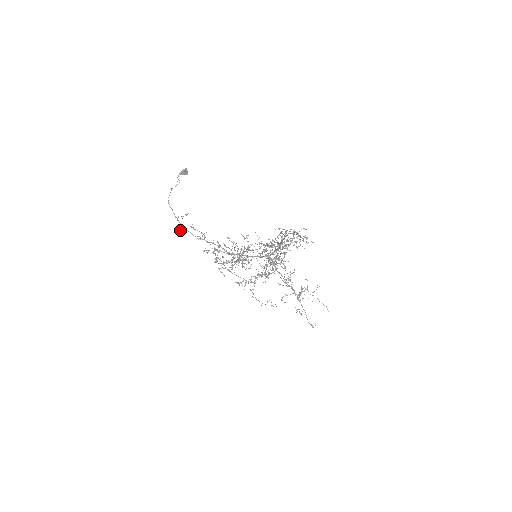
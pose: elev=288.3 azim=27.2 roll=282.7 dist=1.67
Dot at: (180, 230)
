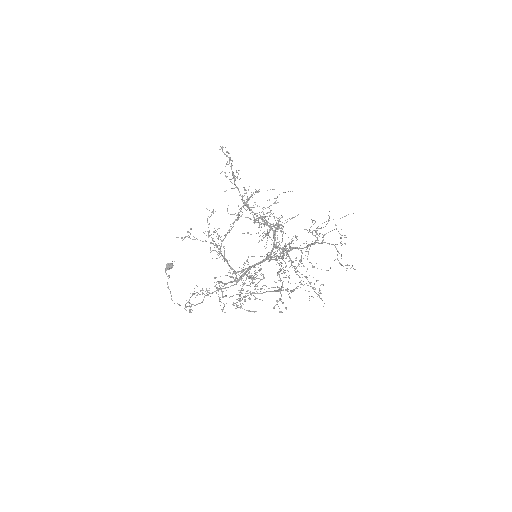
Dot at: (189, 310)
